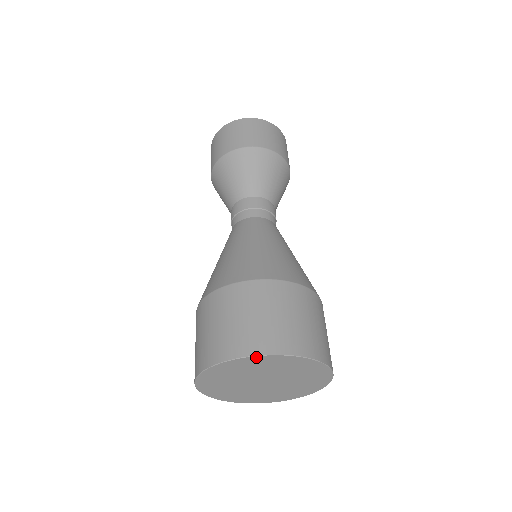
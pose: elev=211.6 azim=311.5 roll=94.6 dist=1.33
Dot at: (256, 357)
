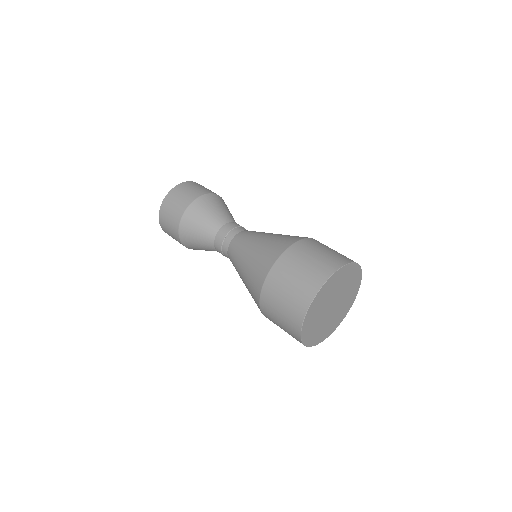
Dot at: (358, 267)
